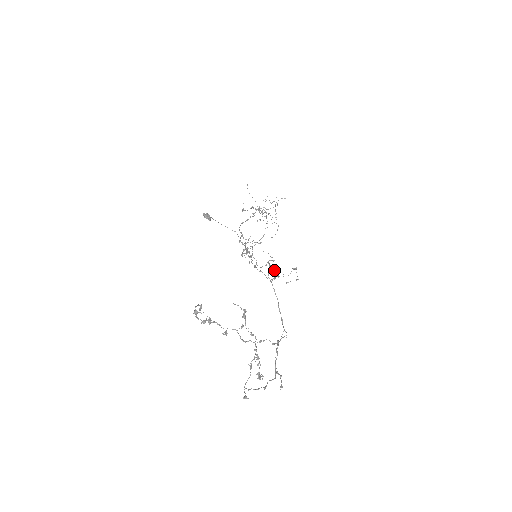
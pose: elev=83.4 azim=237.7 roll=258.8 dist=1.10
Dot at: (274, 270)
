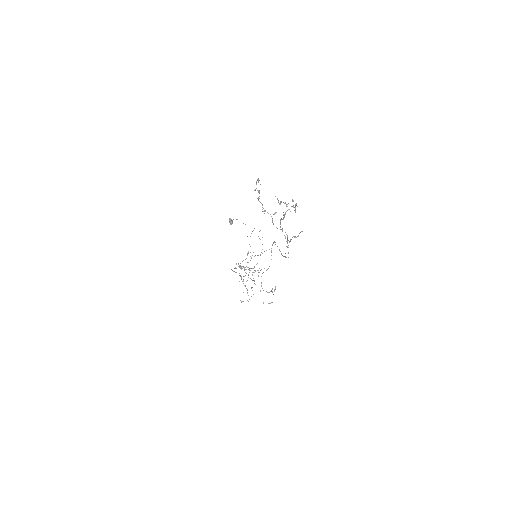
Dot at: occluded
